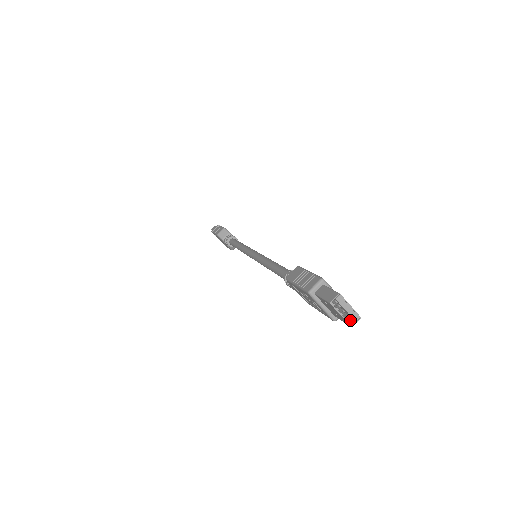
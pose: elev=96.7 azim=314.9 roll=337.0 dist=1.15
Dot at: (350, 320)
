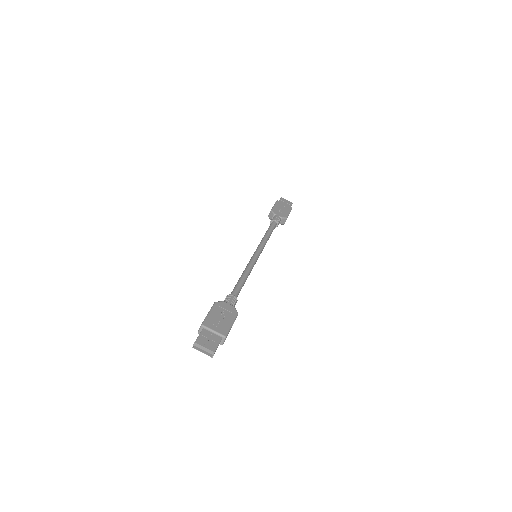
Dot at: (214, 352)
